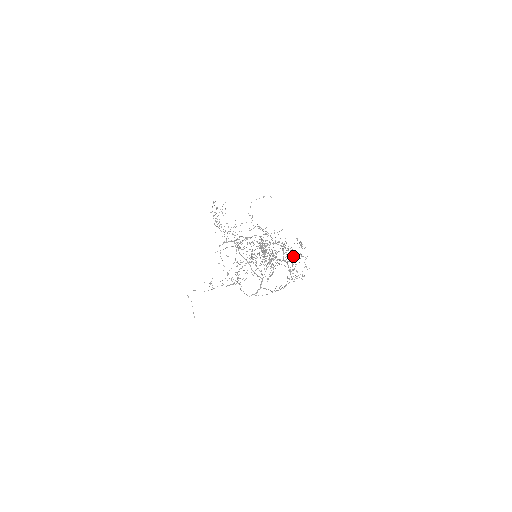
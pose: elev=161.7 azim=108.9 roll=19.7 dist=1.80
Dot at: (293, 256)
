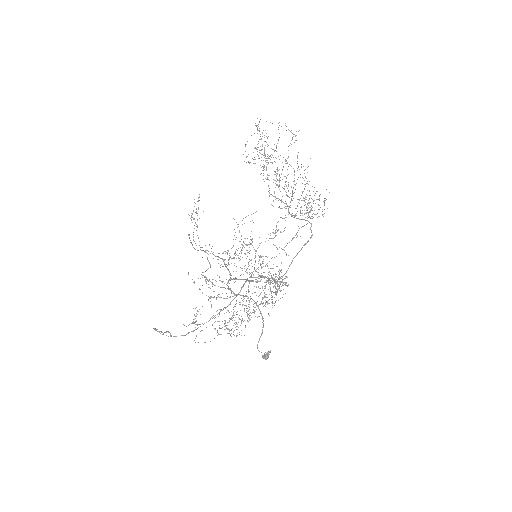
Dot at: occluded
